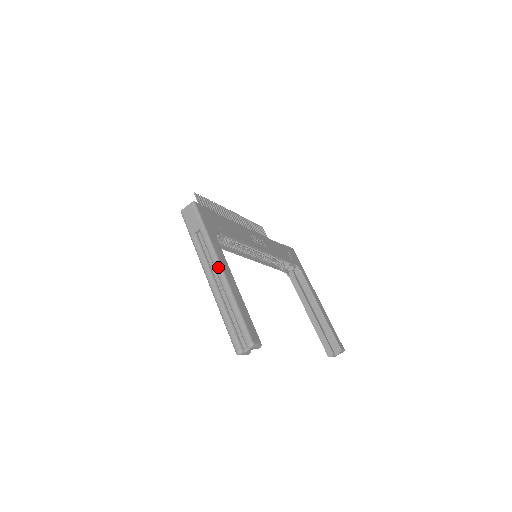
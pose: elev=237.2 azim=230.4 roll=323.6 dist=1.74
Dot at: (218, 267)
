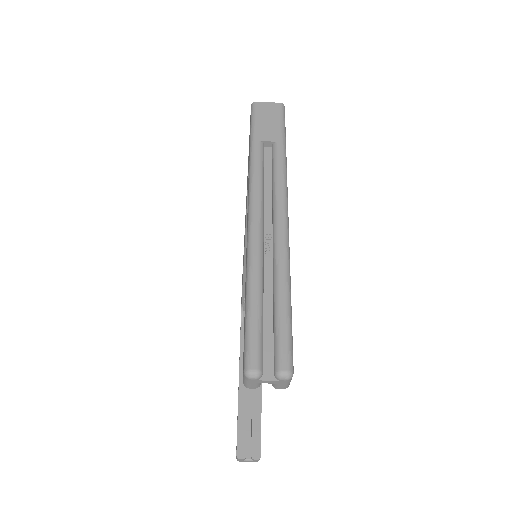
Dot at: (284, 209)
